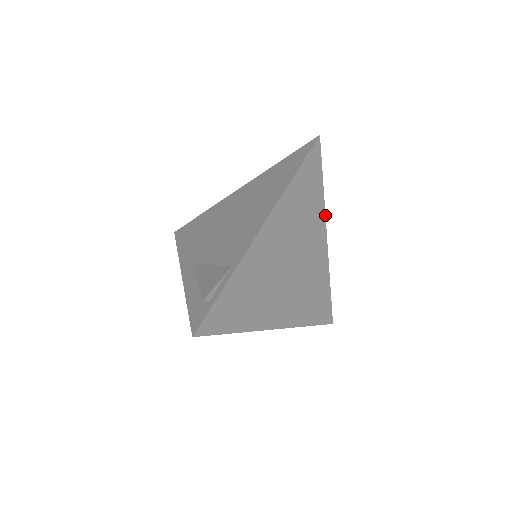
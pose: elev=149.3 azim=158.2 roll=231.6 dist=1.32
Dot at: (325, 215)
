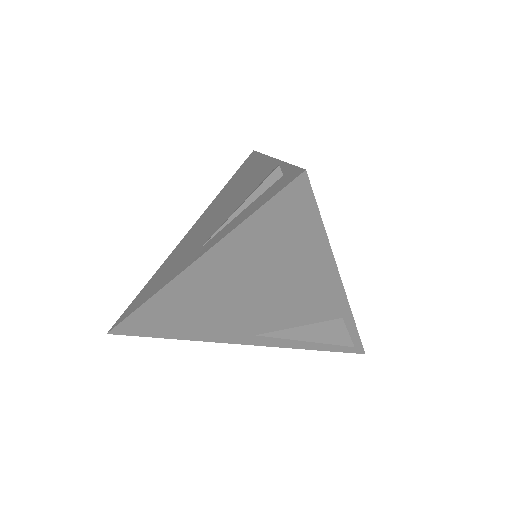
Dot at: occluded
